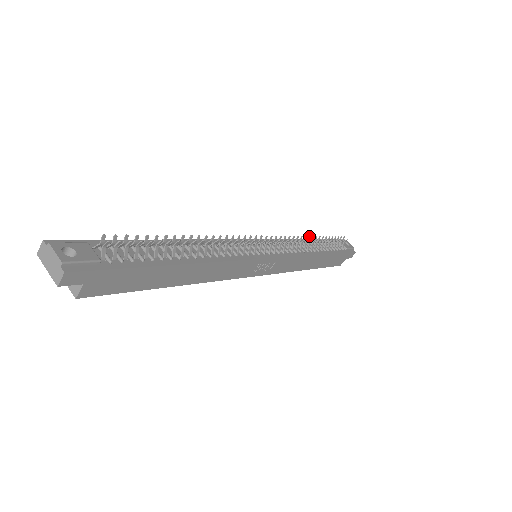
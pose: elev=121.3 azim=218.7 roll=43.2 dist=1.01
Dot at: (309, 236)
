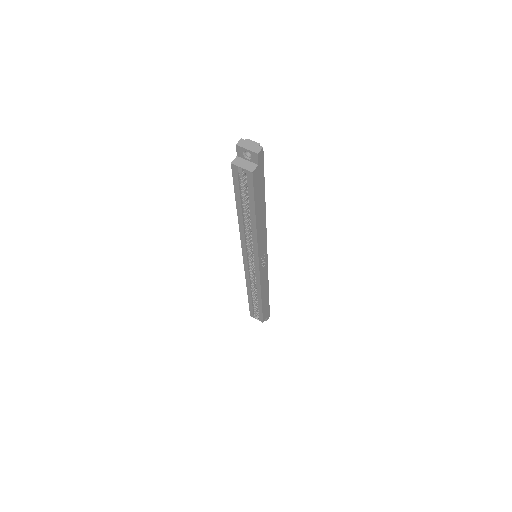
Dot at: occluded
